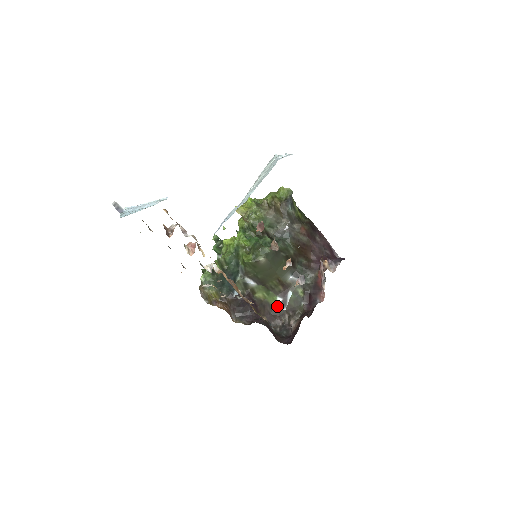
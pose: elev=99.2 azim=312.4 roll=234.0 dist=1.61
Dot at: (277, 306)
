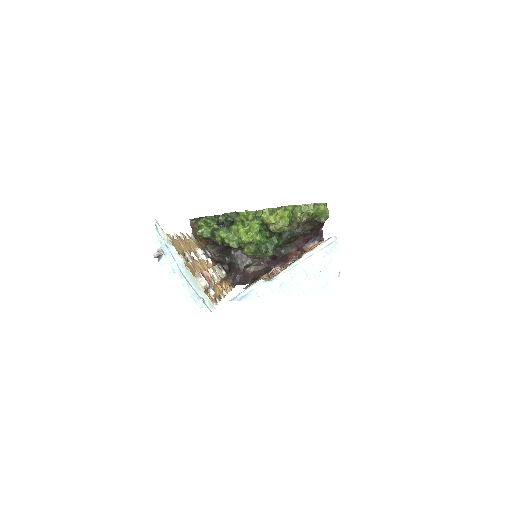
Dot at: occluded
